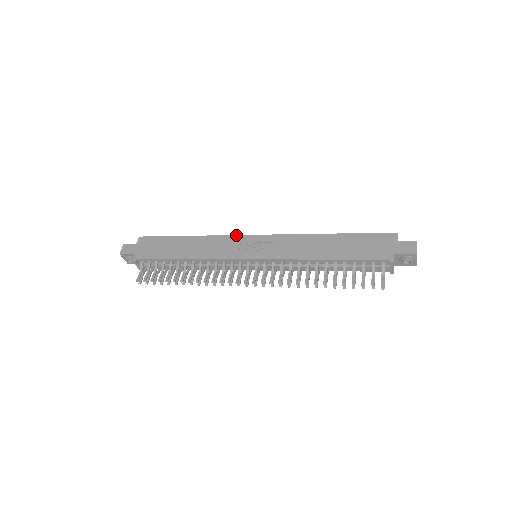
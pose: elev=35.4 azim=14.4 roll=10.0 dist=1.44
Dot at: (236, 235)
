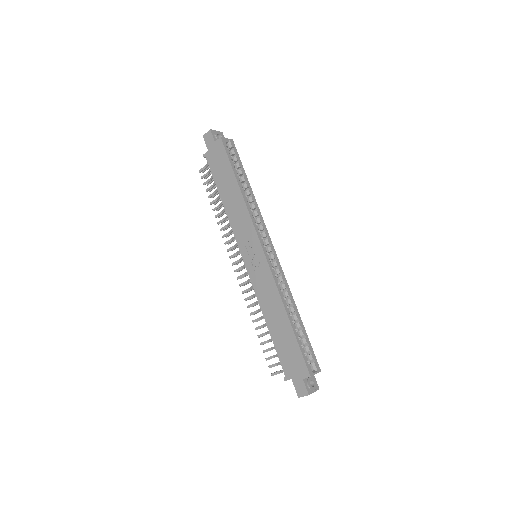
Dot at: (255, 230)
